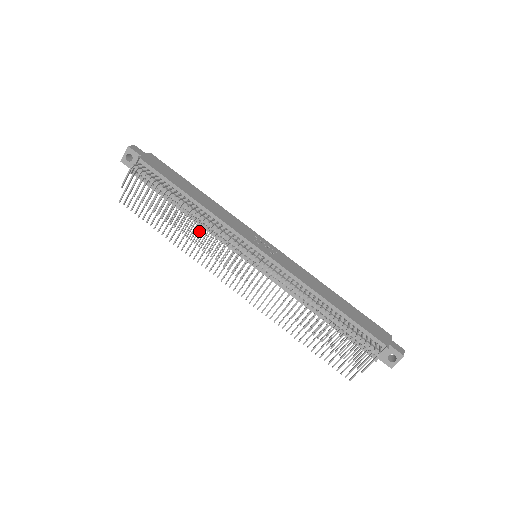
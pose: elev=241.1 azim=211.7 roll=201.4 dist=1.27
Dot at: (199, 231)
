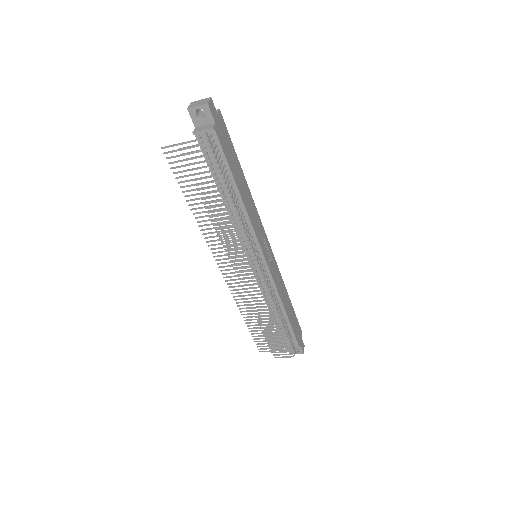
Dot at: (226, 222)
